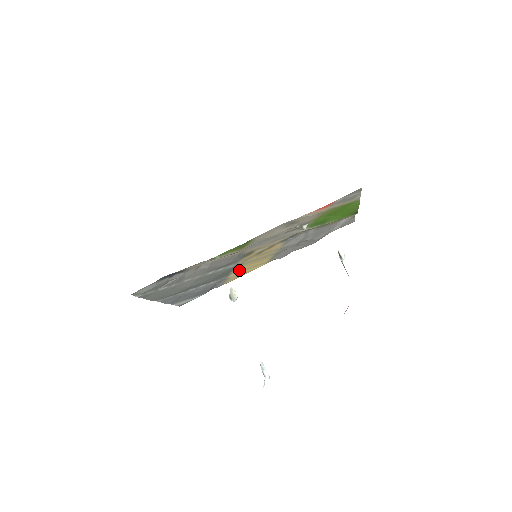
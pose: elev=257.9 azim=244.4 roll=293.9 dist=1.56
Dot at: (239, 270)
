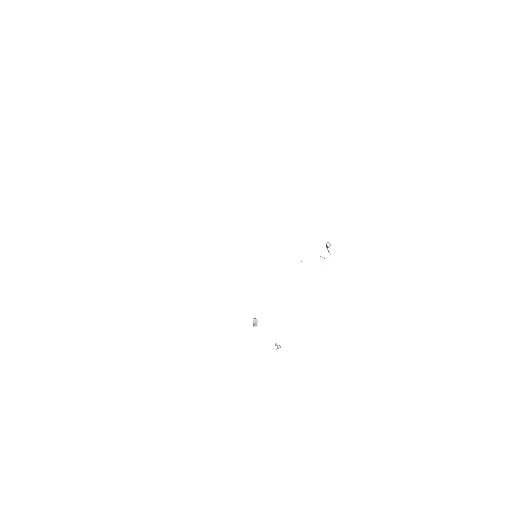
Dot at: occluded
